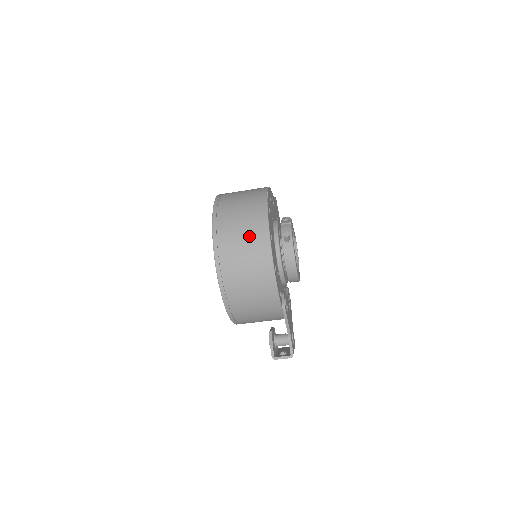
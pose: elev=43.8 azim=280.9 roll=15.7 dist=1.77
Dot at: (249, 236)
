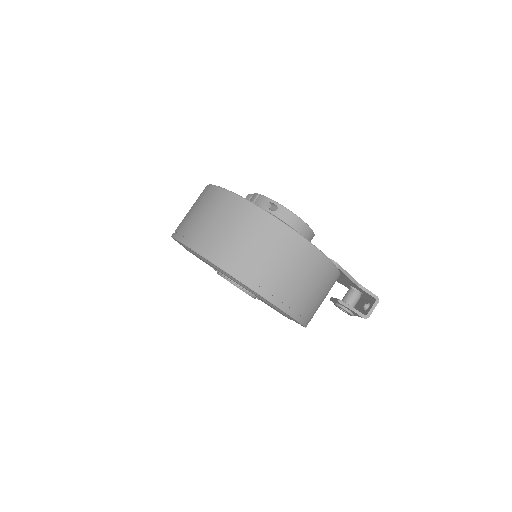
Dot at: (250, 231)
